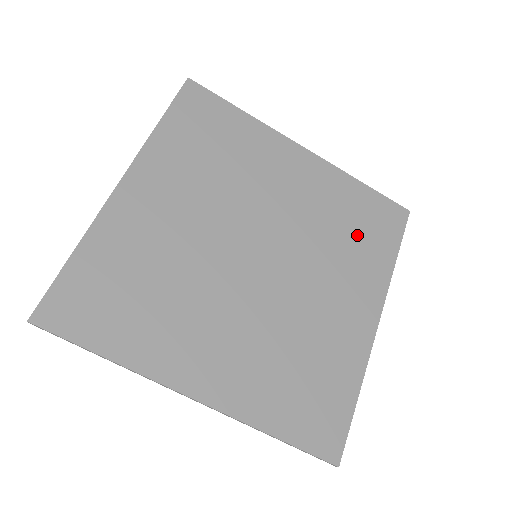
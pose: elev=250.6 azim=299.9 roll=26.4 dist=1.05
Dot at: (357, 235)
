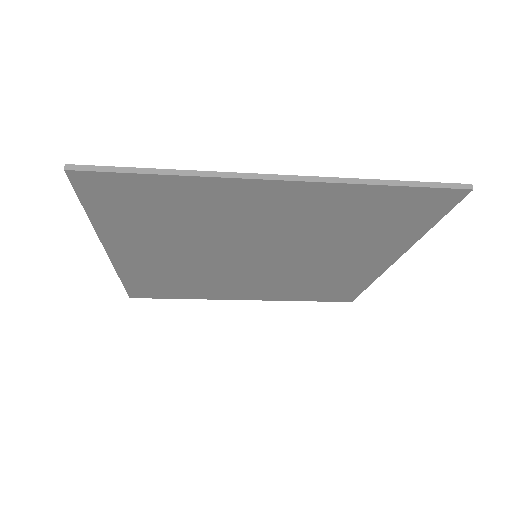
Dot at: (372, 227)
